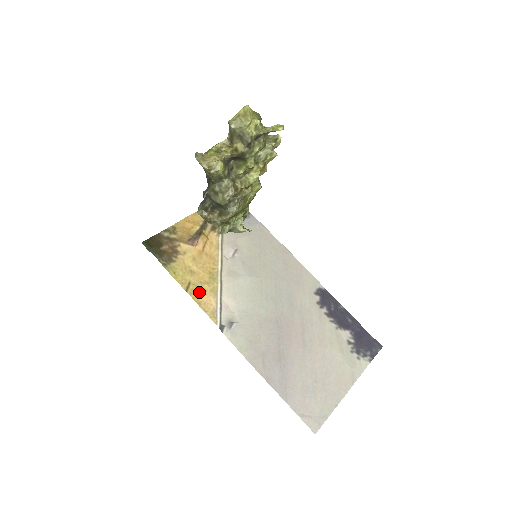
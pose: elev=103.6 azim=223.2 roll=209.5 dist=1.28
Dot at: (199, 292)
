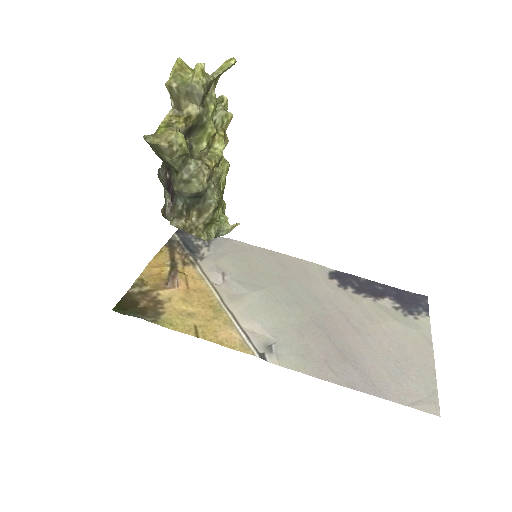
Dot at: (212, 331)
